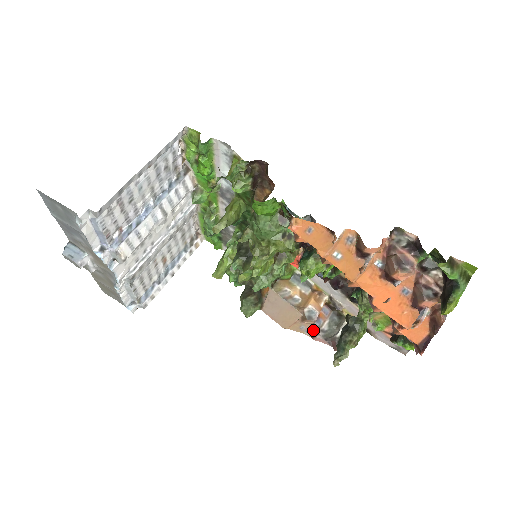
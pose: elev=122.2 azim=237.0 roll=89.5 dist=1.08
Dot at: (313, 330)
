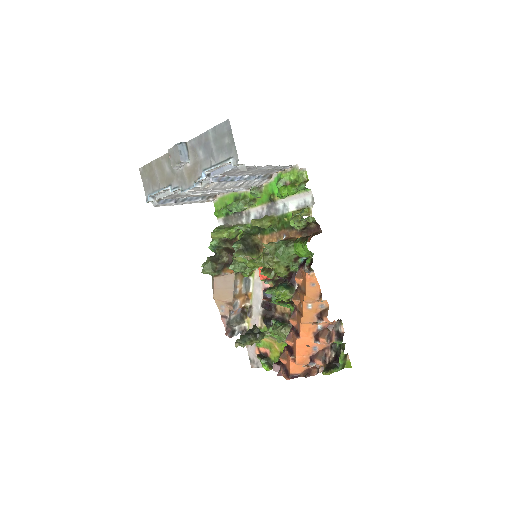
Dot at: (226, 313)
